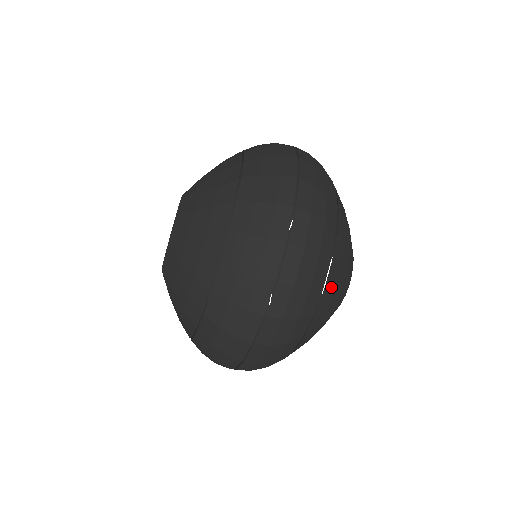
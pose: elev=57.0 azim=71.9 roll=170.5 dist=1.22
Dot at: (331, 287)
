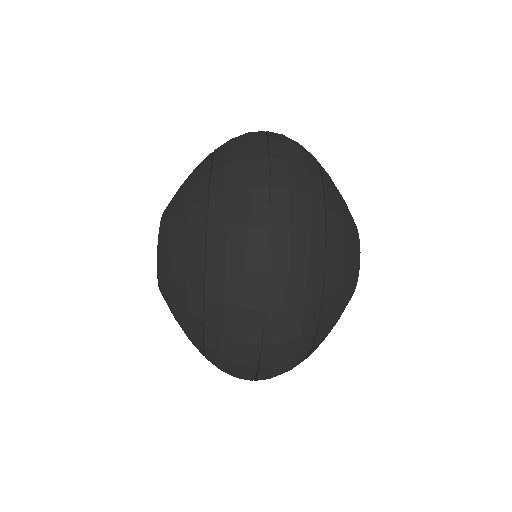
Dot at: (323, 335)
